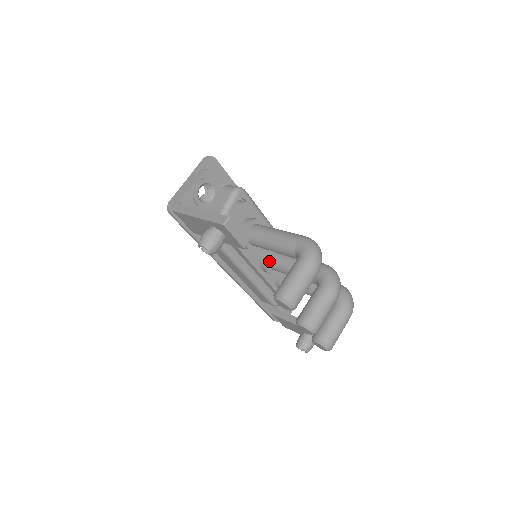
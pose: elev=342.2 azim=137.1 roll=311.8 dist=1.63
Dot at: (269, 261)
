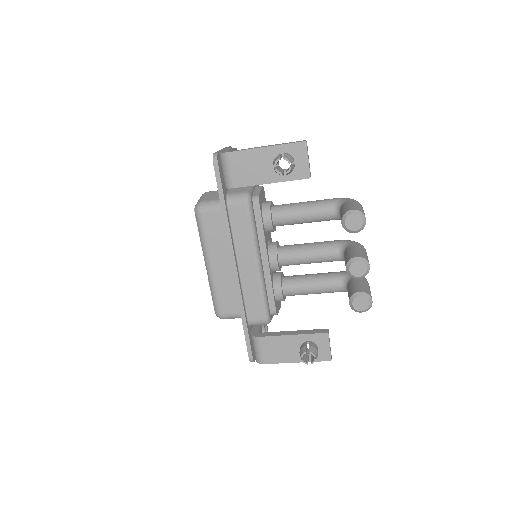
Dot at: (278, 251)
